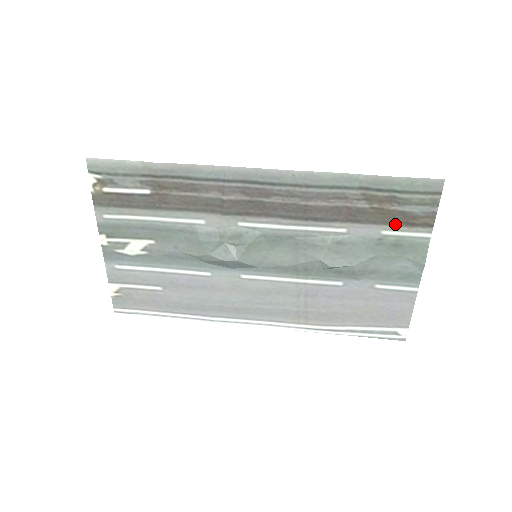
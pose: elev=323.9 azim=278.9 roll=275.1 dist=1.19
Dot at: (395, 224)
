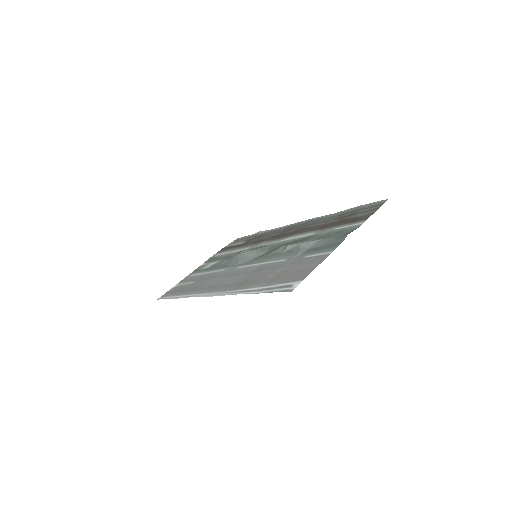
Dot at: (345, 224)
